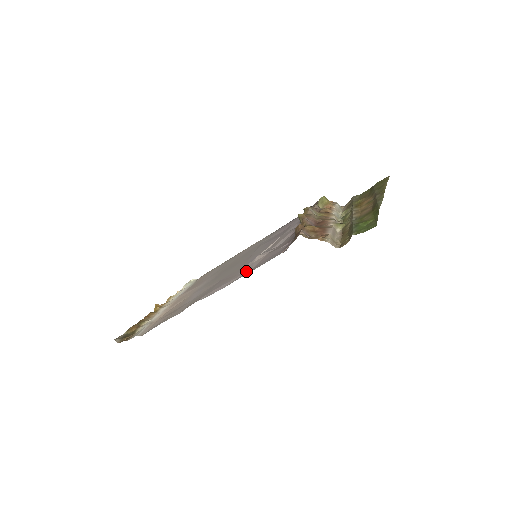
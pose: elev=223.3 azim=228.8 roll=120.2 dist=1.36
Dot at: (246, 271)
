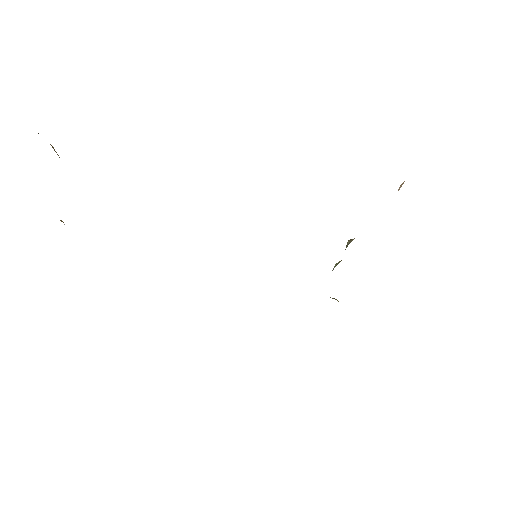
Dot at: occluded
